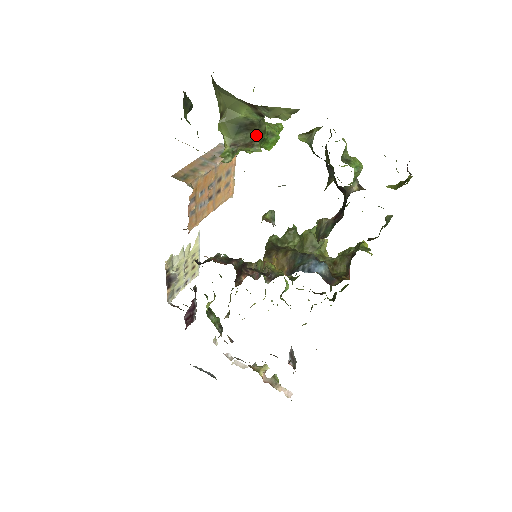
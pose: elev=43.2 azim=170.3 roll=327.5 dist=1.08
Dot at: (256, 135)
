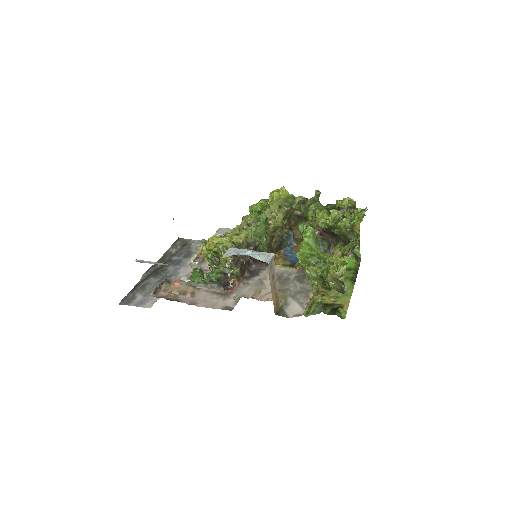
Dot at: occluded
